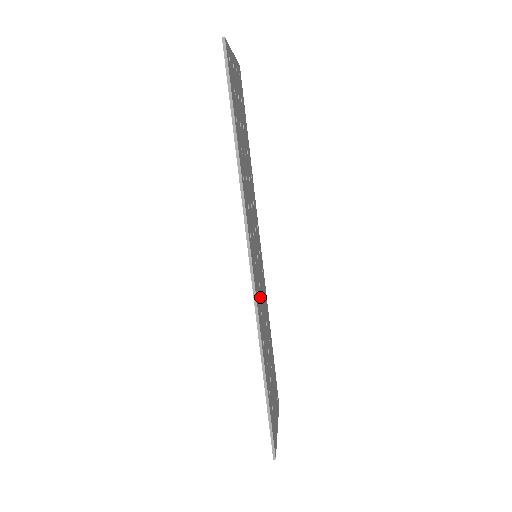
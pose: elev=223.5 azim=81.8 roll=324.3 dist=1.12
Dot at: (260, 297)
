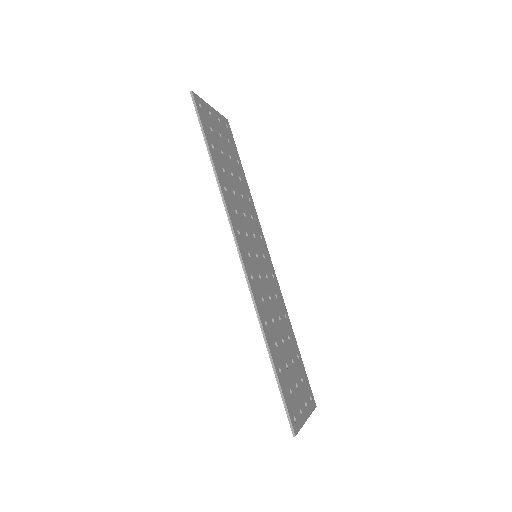
Dot at: (262, 288)
